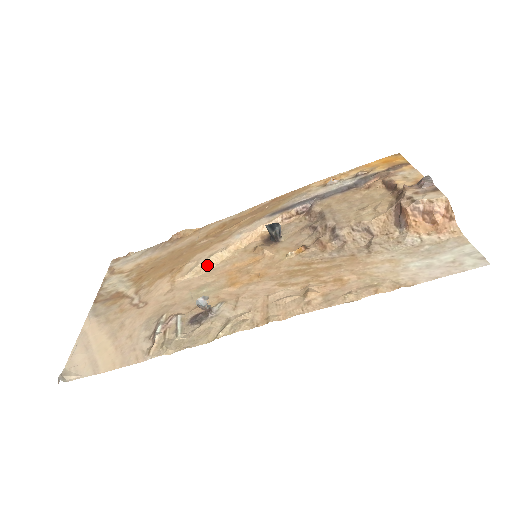
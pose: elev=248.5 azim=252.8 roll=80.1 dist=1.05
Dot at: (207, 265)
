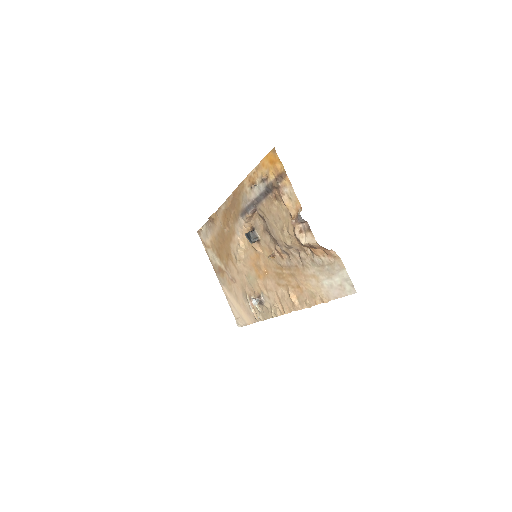
Dot at: (240, 256)
